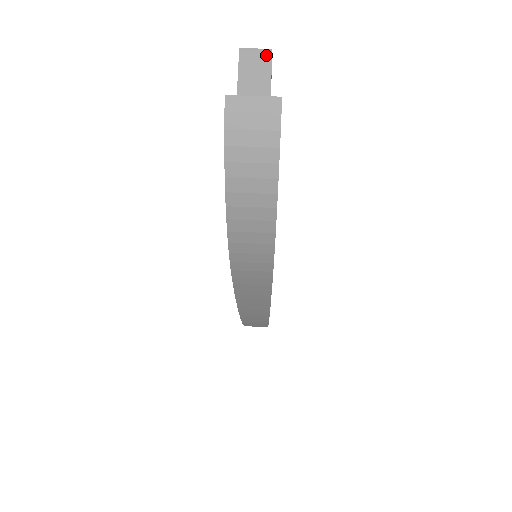
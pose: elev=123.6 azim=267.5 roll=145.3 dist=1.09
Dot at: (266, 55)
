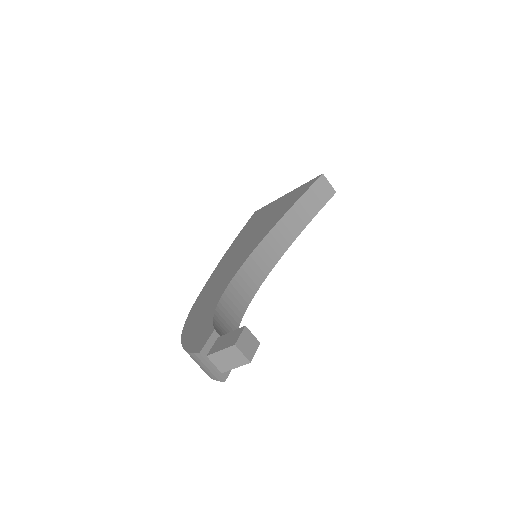
Dot at: (244, 361)
